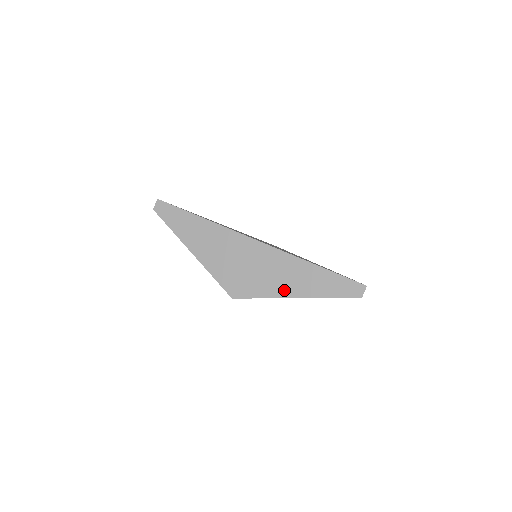
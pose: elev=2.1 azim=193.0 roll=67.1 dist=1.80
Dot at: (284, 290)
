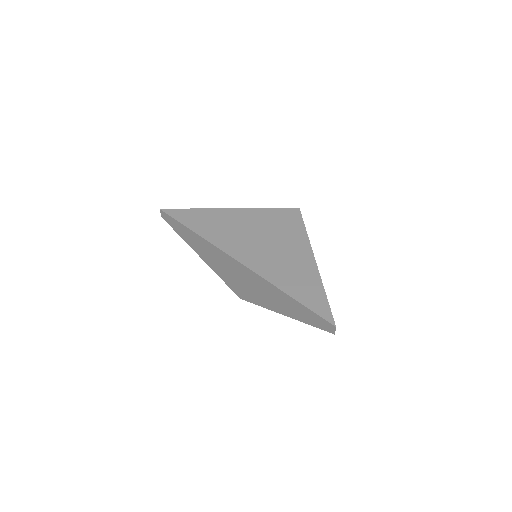
Dot at: (272, 306)
